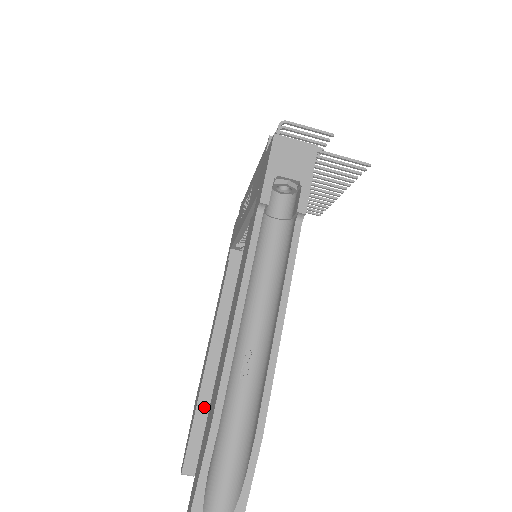
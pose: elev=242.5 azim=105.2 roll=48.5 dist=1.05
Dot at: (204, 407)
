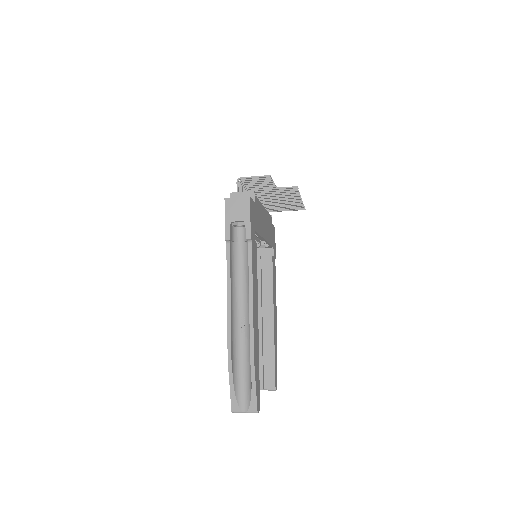
Dot at: (259, 350)
